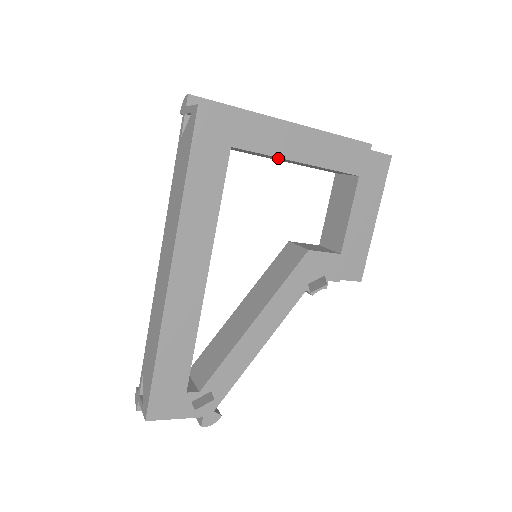
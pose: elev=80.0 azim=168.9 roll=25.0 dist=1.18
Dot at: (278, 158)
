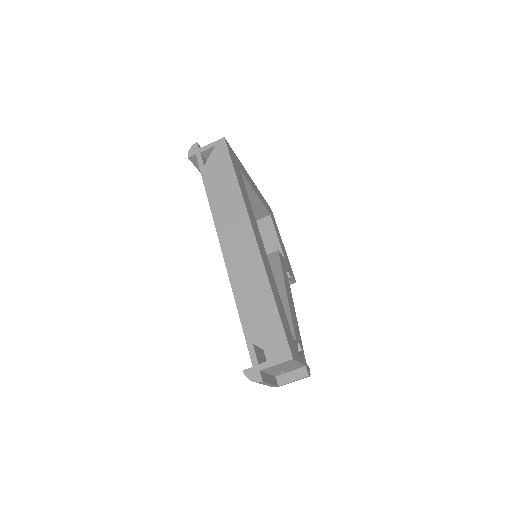
Dot at: occluded
